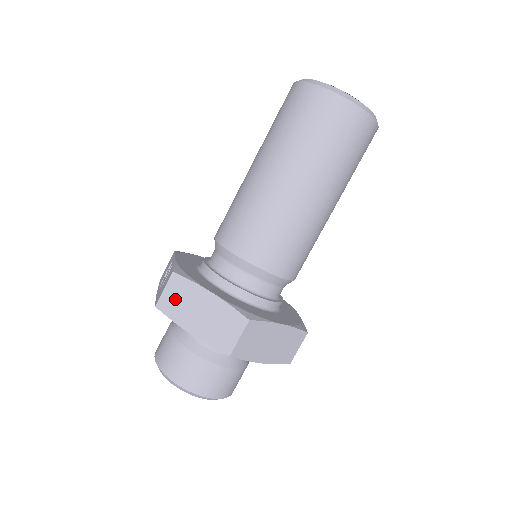
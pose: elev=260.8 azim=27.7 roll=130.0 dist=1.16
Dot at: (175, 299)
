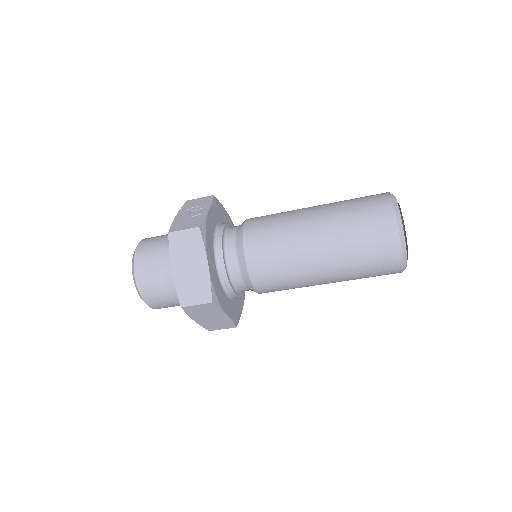
Dot at: (184, 243)
